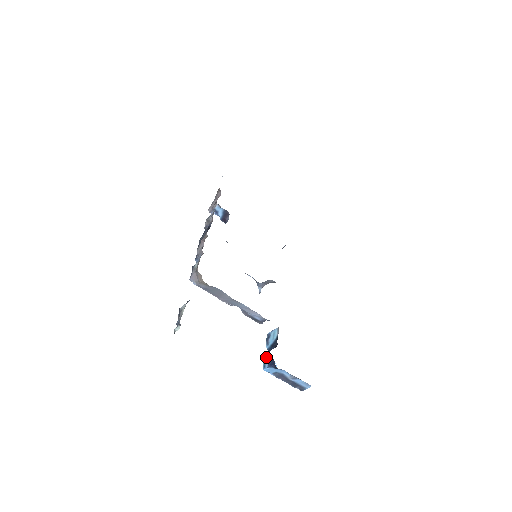
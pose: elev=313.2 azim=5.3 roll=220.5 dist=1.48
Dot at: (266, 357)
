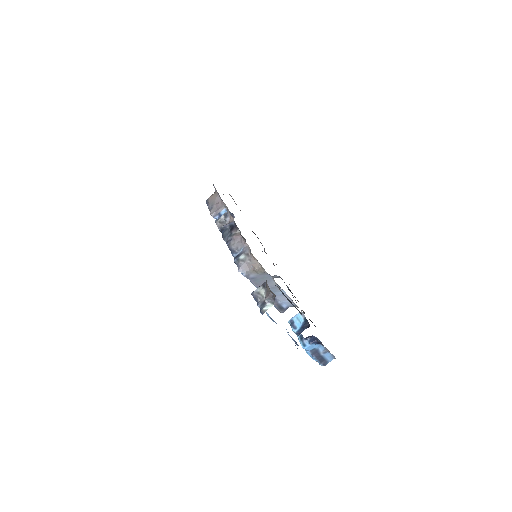
Dot at: (302, 337)
